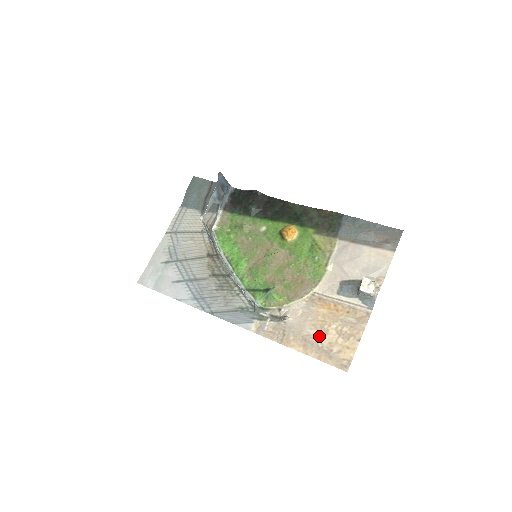
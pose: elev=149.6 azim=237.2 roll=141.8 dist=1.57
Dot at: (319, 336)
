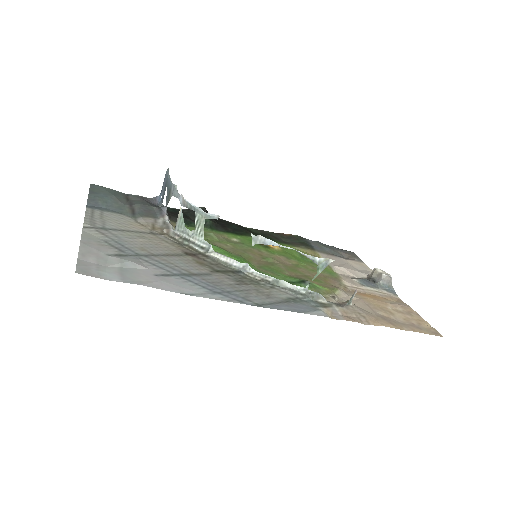
Dot at: (390, 315)
